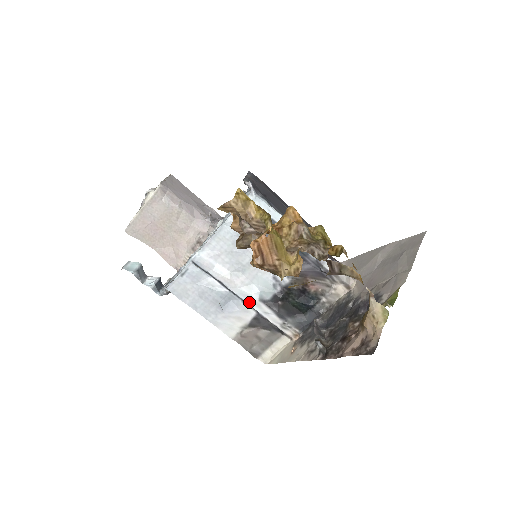
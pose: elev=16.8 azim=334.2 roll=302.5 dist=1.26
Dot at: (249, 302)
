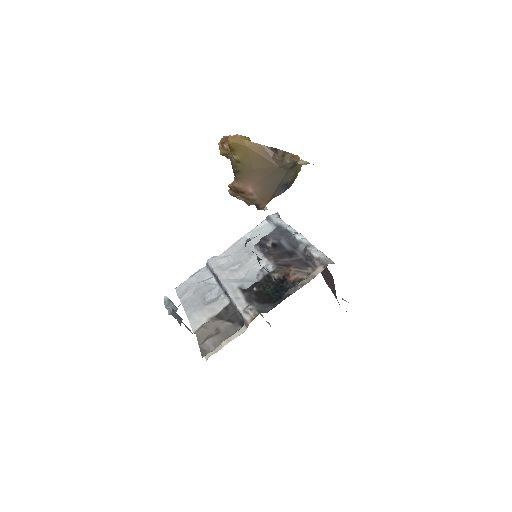
Dot at: (228, 290)
